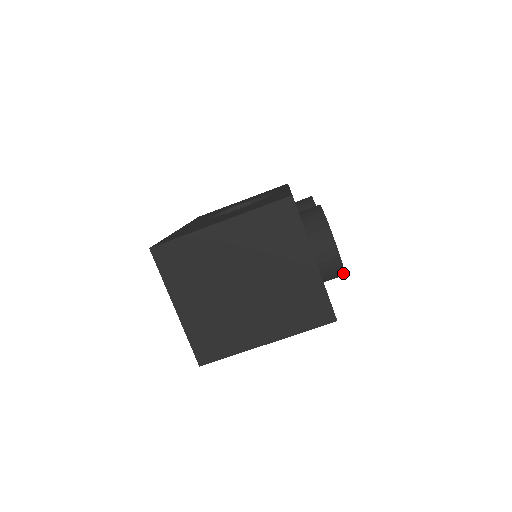
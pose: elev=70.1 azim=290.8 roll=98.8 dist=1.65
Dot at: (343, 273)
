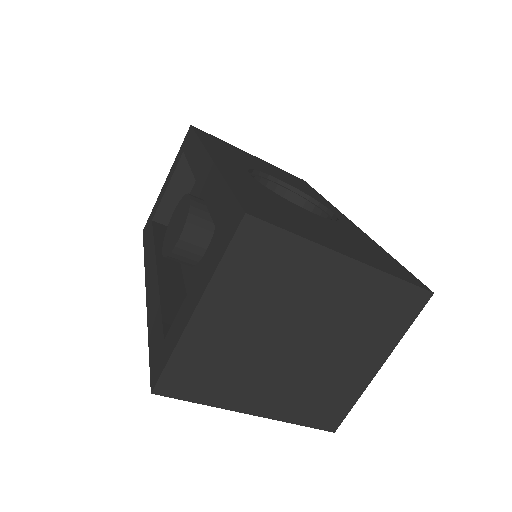
Dot at: occluded
